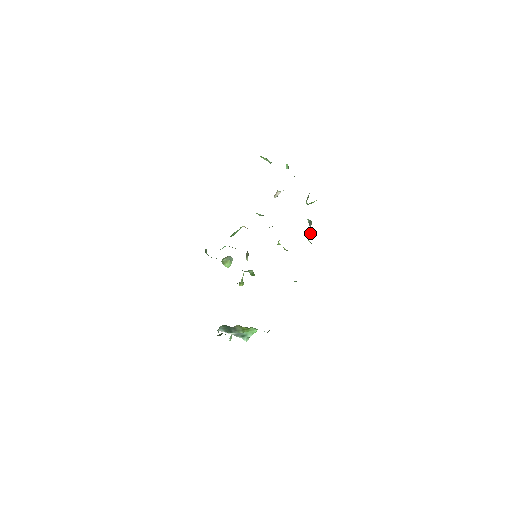
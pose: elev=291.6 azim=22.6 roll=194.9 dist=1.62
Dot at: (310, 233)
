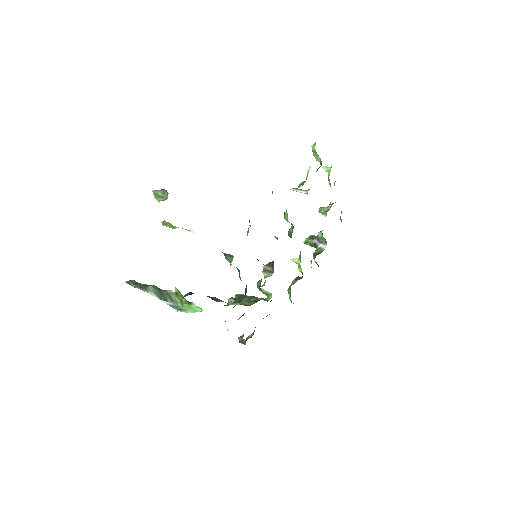
Dot at: (310, 243)
